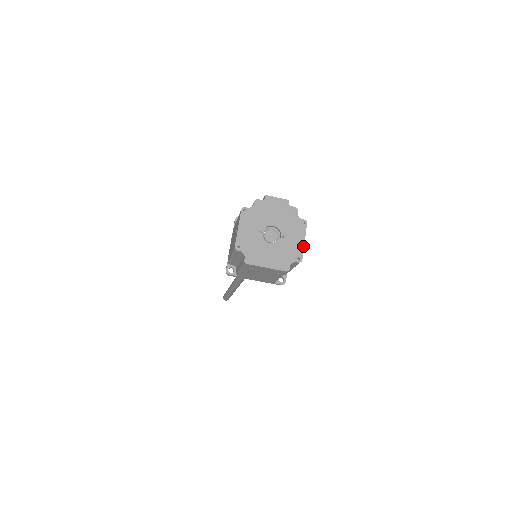
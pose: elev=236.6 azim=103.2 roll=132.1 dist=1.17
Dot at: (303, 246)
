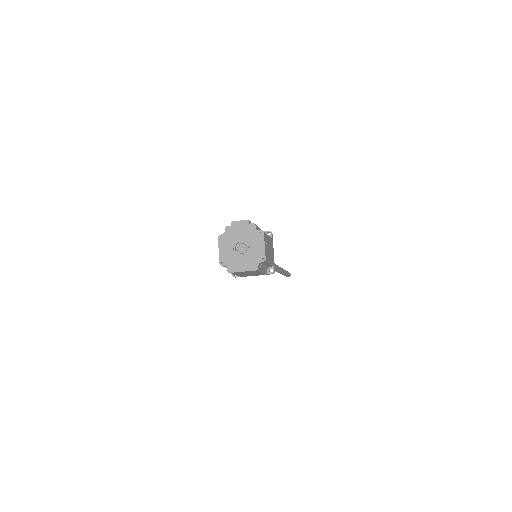
Dot at: (264, 249)
